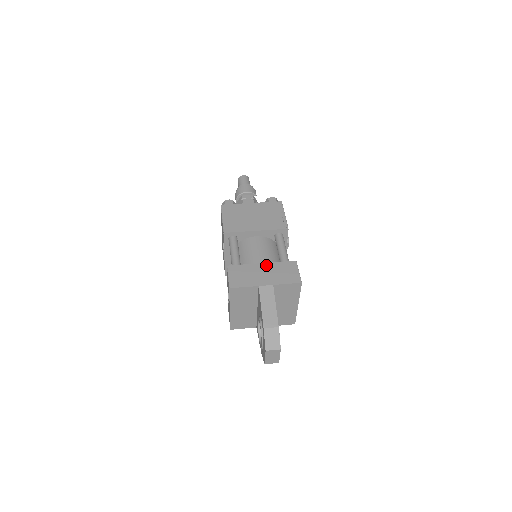
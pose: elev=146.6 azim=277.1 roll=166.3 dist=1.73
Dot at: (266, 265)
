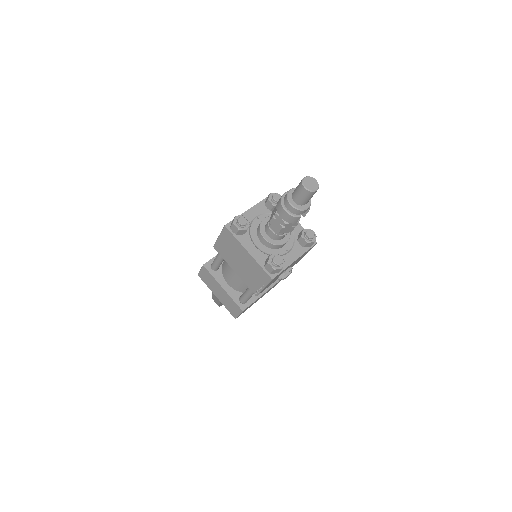
Dot at: (224, 291)
